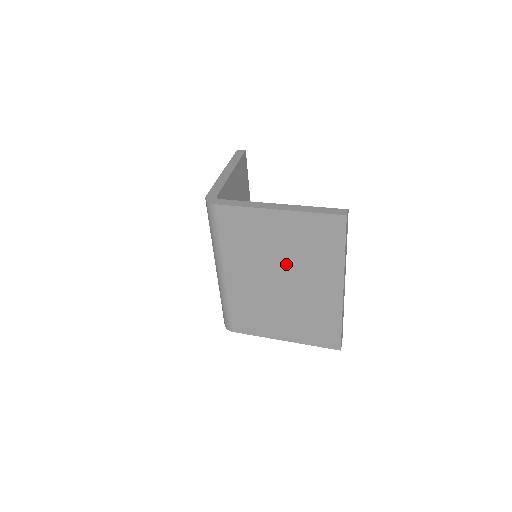
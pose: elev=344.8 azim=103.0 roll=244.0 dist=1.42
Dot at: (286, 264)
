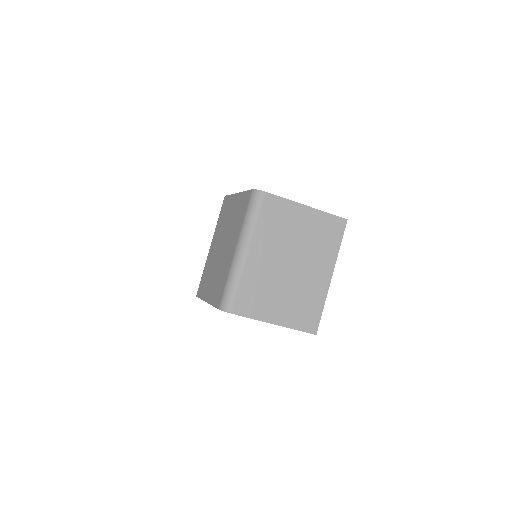
Dot at: (300, 250)
